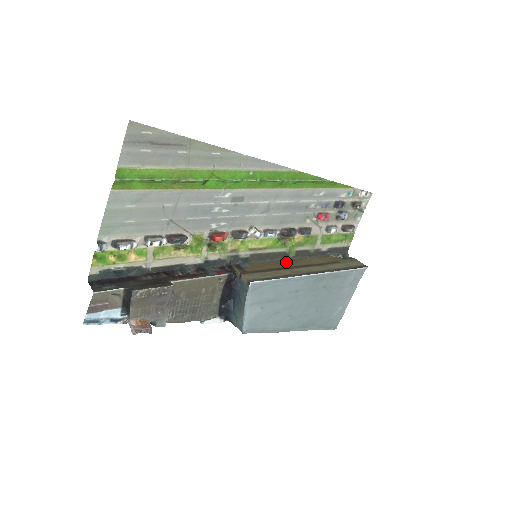
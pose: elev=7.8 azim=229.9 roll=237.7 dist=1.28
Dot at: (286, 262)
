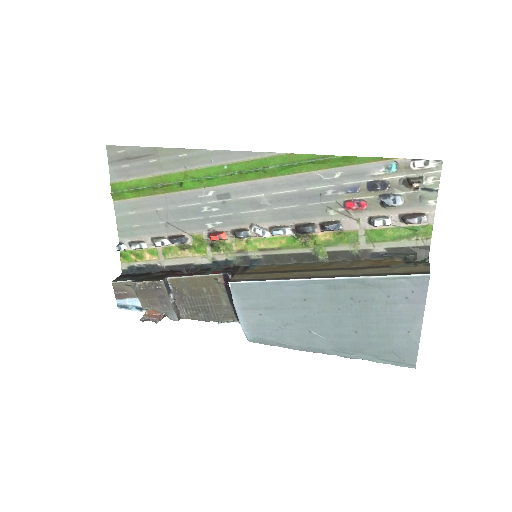
Dot at: (309, 265)
